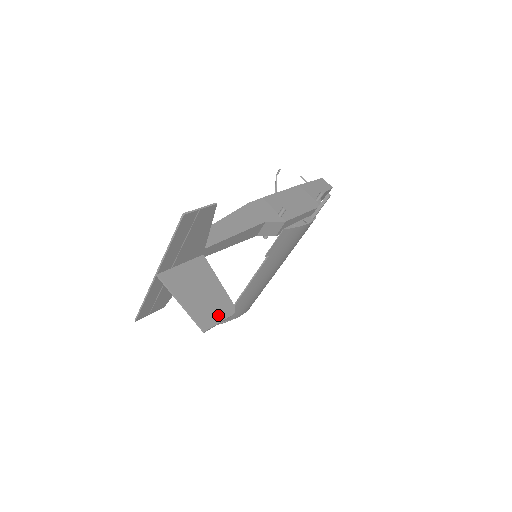
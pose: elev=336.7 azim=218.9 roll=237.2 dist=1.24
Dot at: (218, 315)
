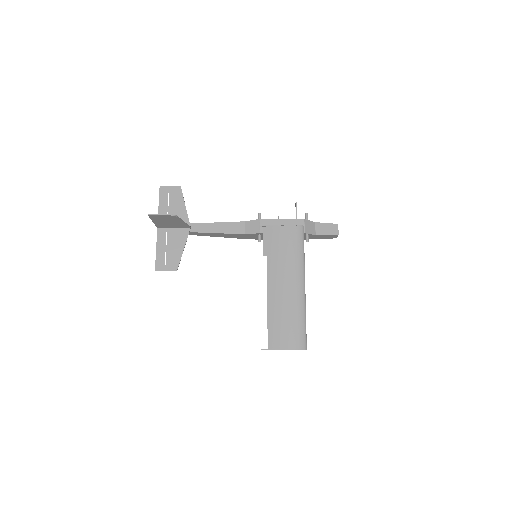
Dot at: (163, 216)
